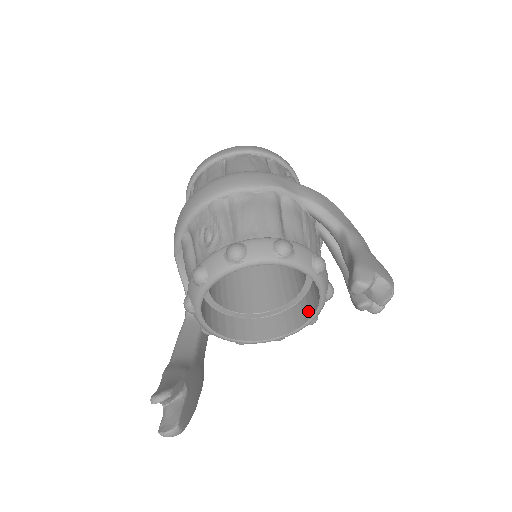
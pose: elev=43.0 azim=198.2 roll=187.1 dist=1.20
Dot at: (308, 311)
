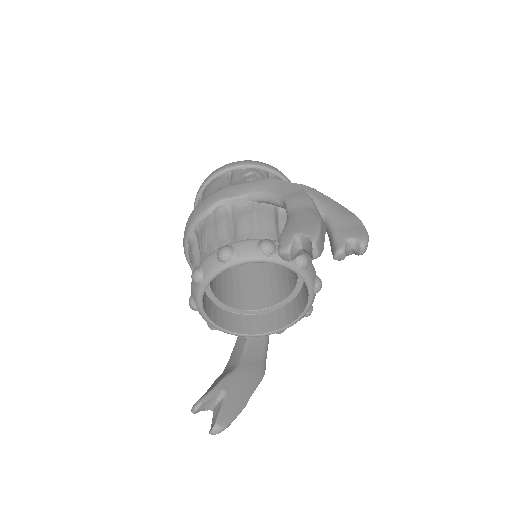
Dot at: occluded
